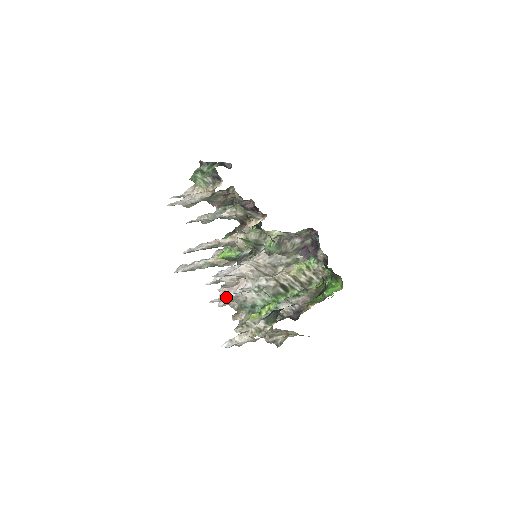
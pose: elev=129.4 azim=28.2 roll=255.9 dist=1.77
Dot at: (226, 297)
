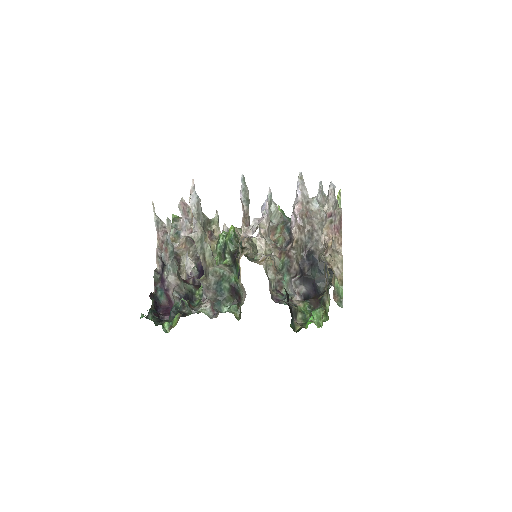
Dot at: (269, 221)
